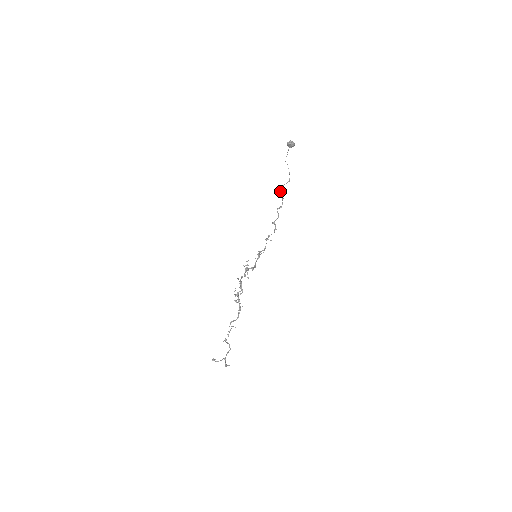
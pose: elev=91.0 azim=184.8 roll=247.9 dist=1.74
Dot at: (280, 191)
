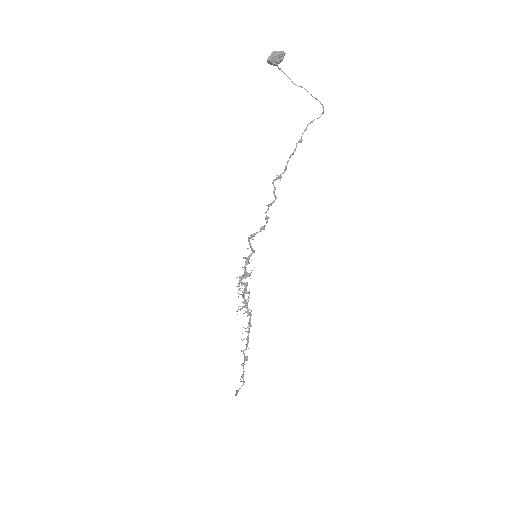
Dot at: (301, 138)
